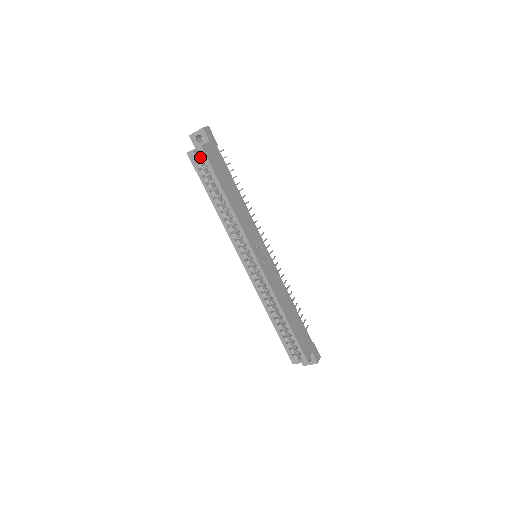
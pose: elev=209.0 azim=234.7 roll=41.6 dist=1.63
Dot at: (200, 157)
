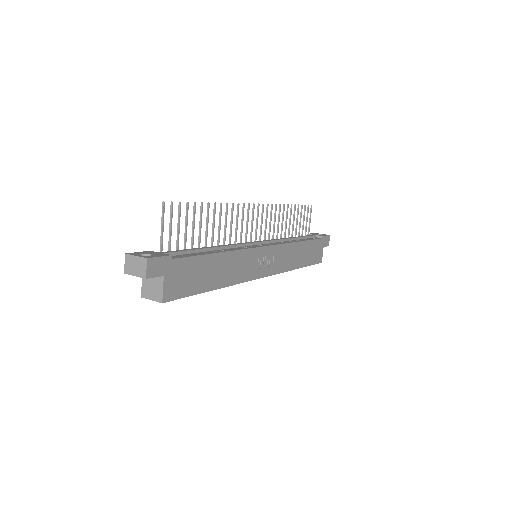
Dot at: occluded
